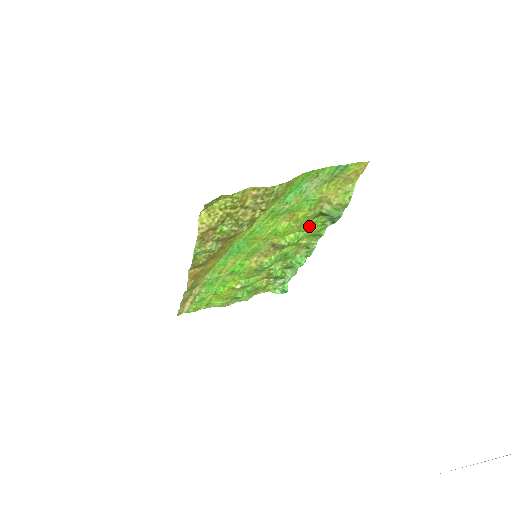
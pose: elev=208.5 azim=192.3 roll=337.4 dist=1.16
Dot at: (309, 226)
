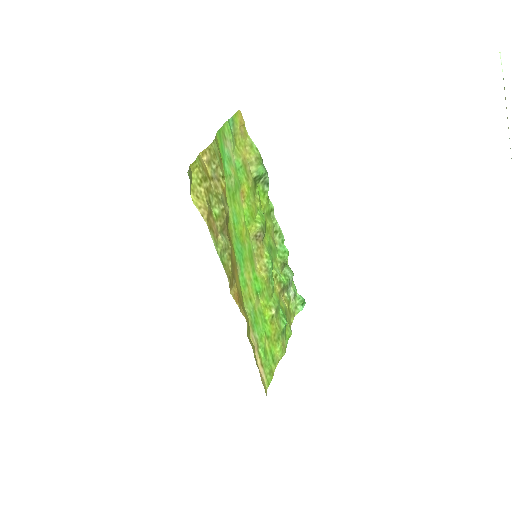
Dot at: (259, 200)
